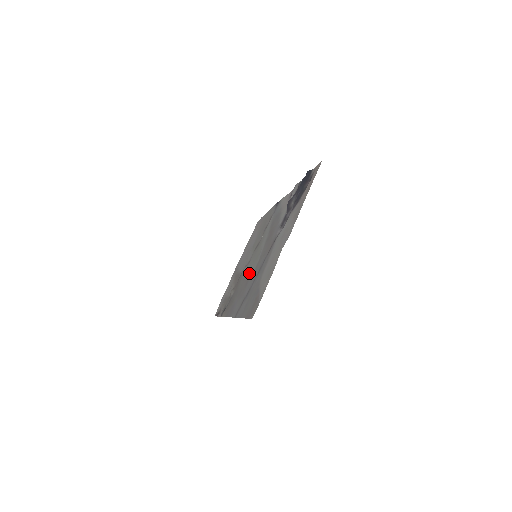
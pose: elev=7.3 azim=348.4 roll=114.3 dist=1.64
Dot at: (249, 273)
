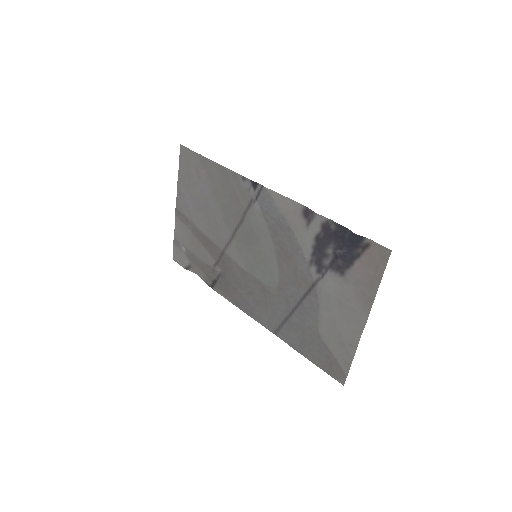
Dot at: (258, 278)
